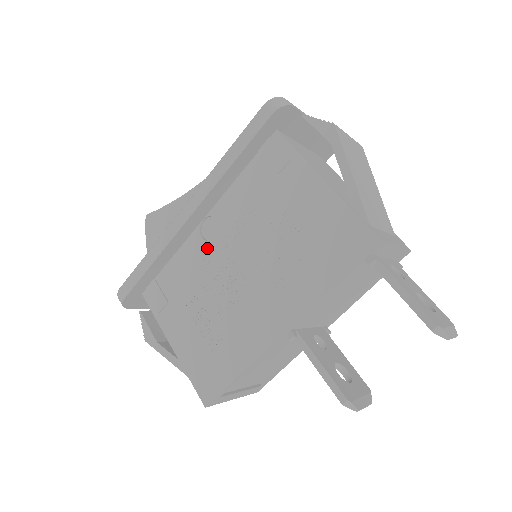
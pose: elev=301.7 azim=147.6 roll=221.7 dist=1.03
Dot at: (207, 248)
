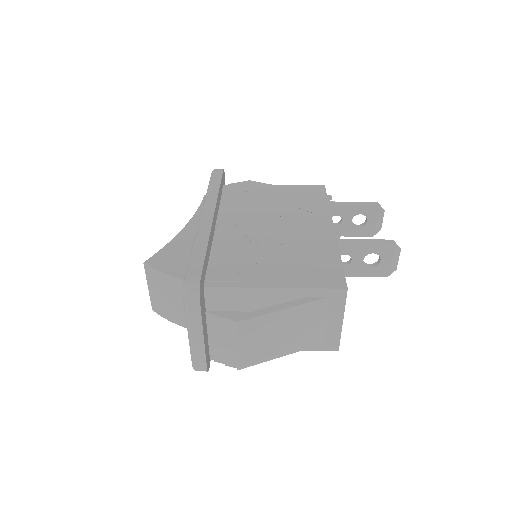
Dot at: (236, 233)
